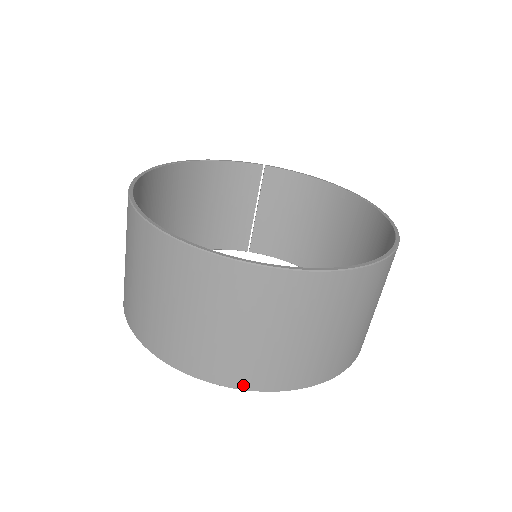
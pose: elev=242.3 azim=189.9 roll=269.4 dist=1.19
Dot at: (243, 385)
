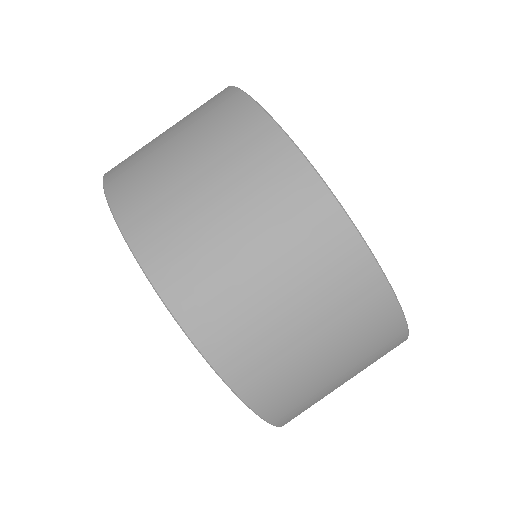
Dot at: (263, 409)
